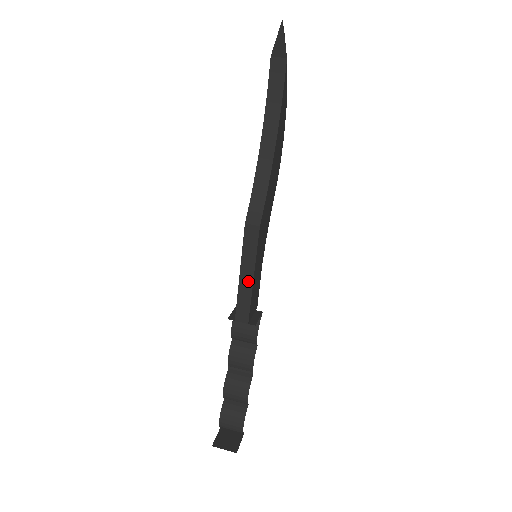
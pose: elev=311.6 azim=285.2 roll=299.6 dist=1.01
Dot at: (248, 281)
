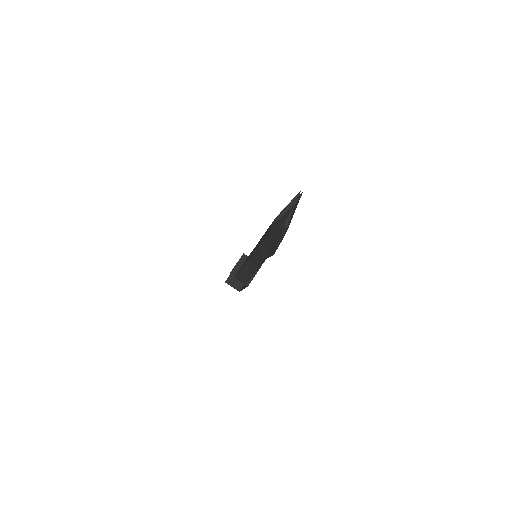
Dot at: occluded
